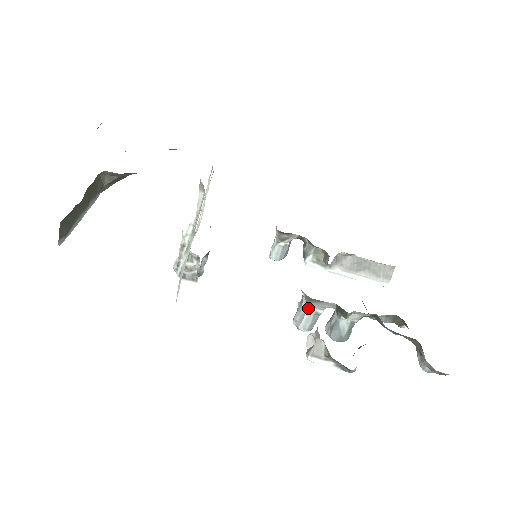
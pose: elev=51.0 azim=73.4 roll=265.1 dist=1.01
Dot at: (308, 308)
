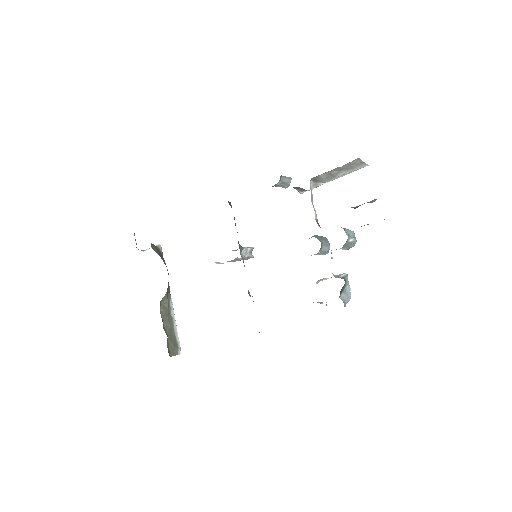
Dot at: occluded
